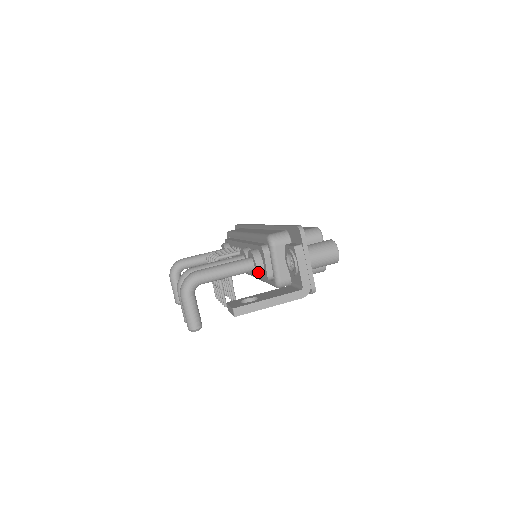
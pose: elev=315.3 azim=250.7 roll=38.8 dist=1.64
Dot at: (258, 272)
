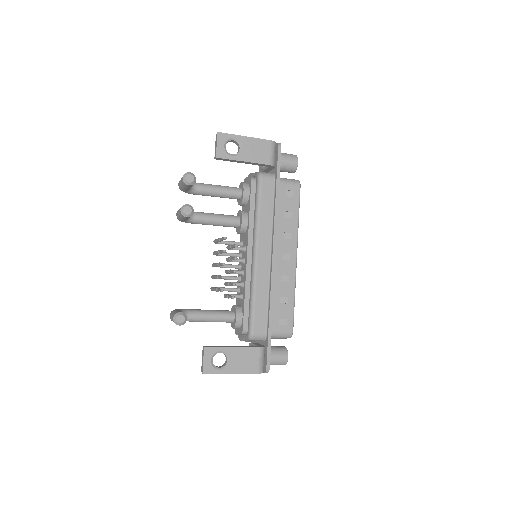
Dot at: (243, 183)
